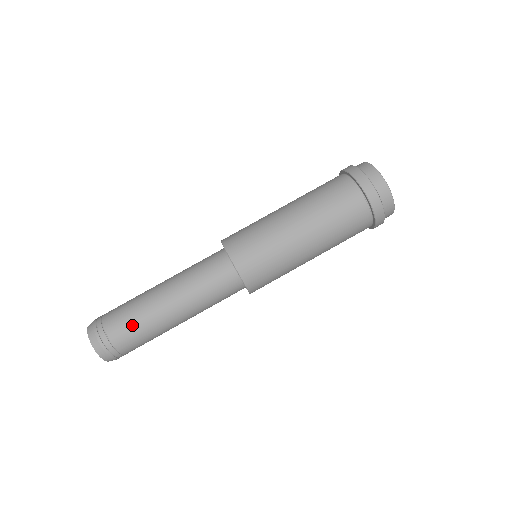
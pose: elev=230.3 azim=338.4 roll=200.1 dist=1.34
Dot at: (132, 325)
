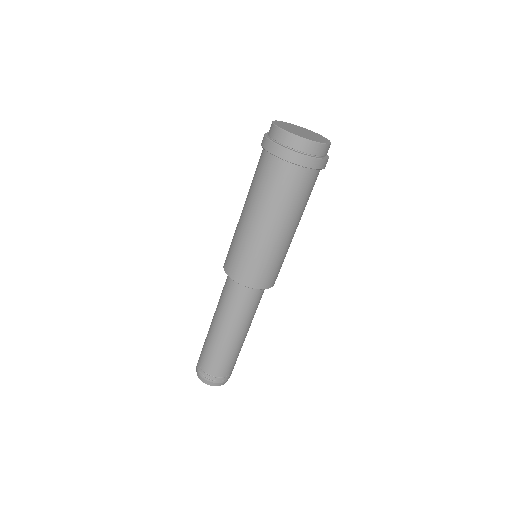
Dot at: (211, 357)
